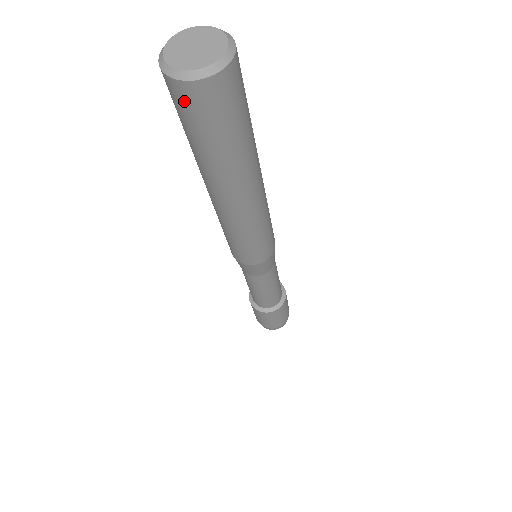
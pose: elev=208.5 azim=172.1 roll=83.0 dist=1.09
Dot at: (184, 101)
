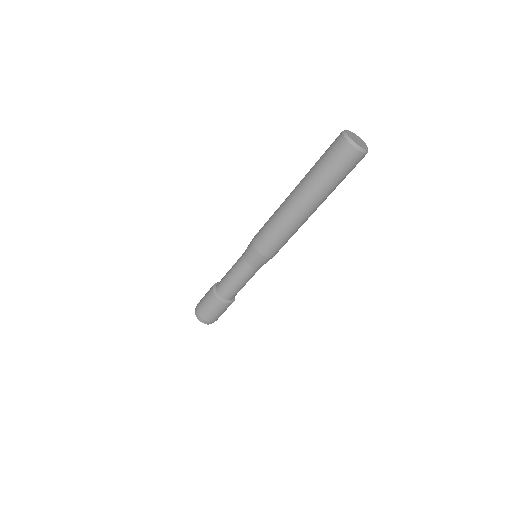
Dot at: (347, 156)
